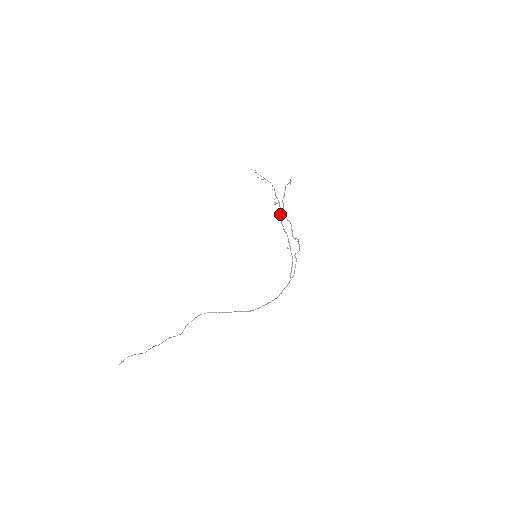
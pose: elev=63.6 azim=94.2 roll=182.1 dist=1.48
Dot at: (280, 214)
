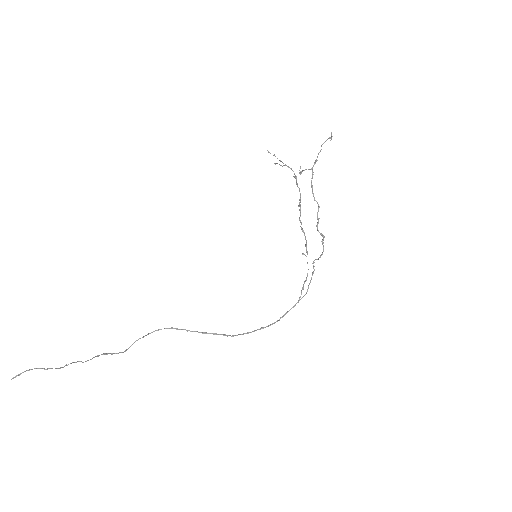
Dot at: (300, 207)
